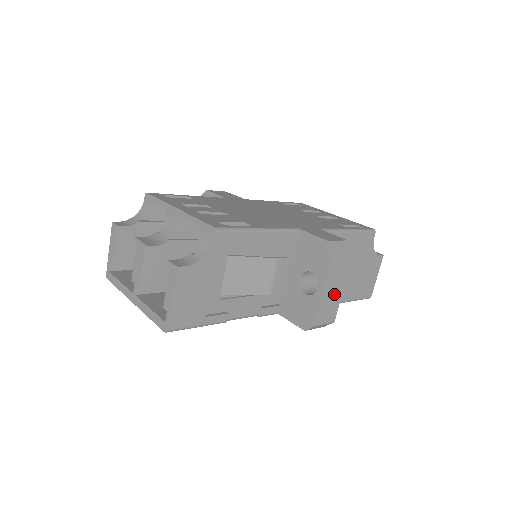
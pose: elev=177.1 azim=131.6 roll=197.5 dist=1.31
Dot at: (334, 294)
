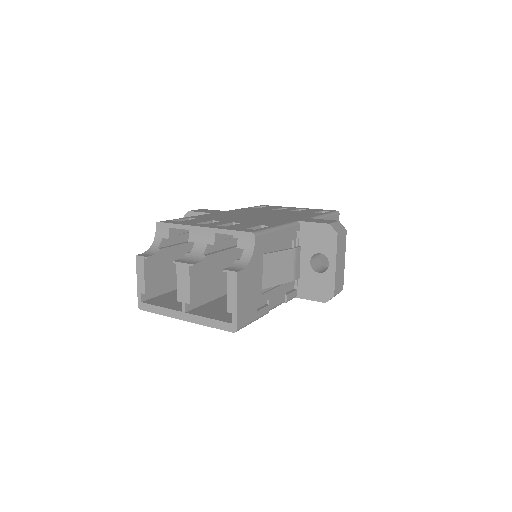
Dot at: (341, 266)
